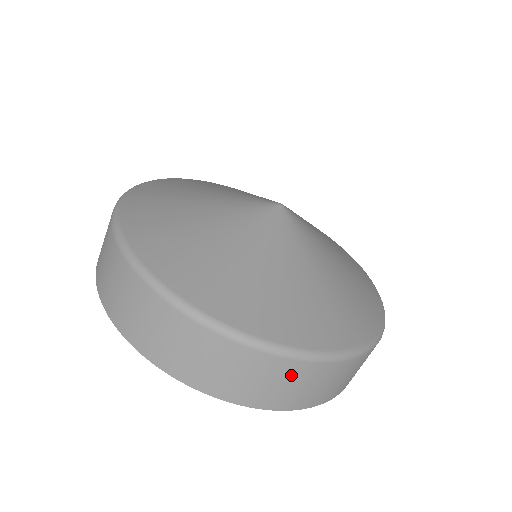
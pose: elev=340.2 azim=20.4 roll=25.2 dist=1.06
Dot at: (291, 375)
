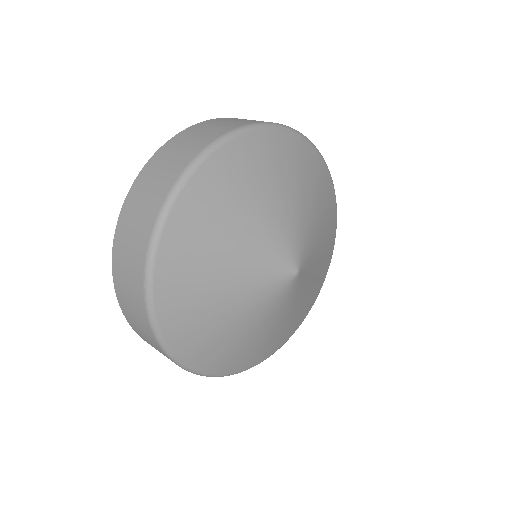
Dot at: occluded
